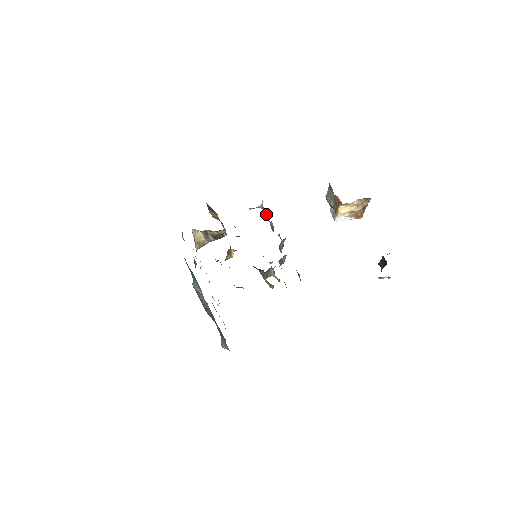
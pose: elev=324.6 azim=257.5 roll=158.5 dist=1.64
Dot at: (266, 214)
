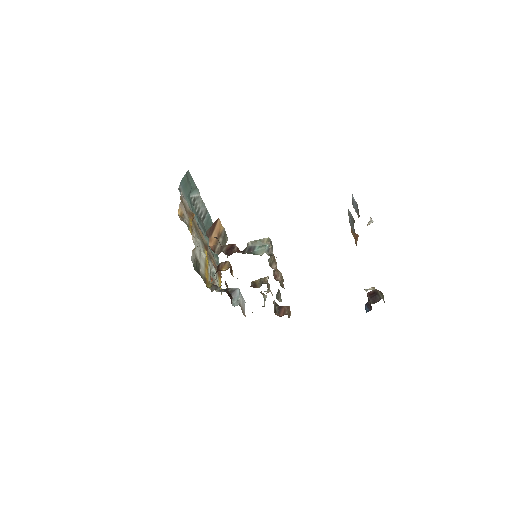
Dot at: (272, 254)
